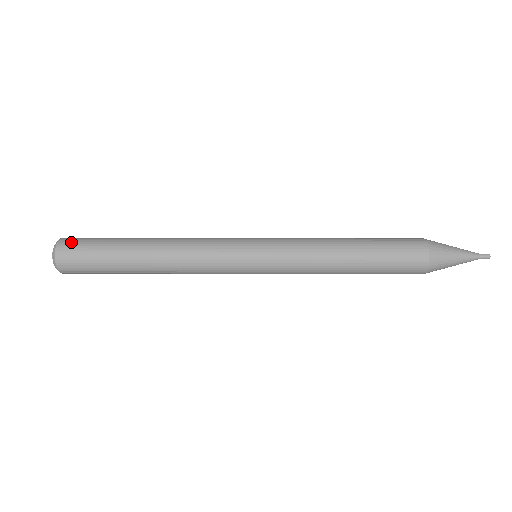
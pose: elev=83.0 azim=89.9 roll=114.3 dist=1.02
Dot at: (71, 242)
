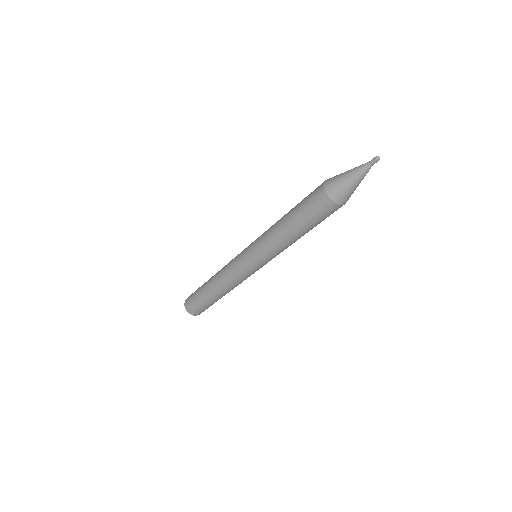
Dot at: (188, 305)
